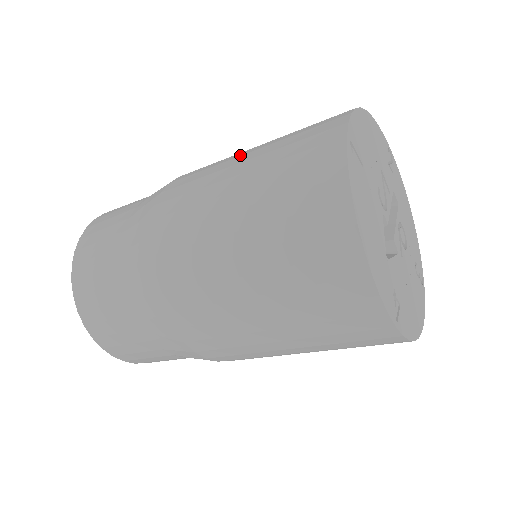
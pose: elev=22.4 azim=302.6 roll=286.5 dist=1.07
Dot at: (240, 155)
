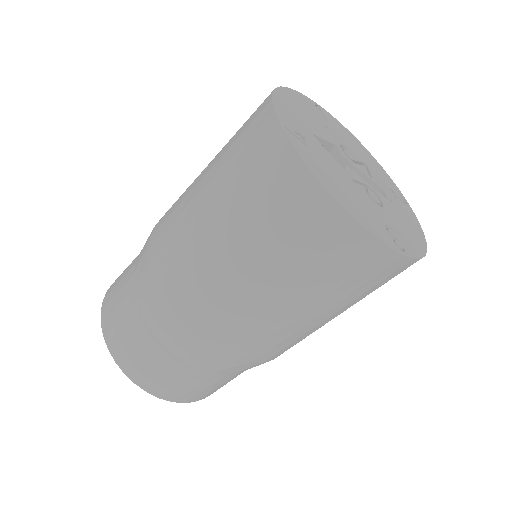
Dot at: occluded
